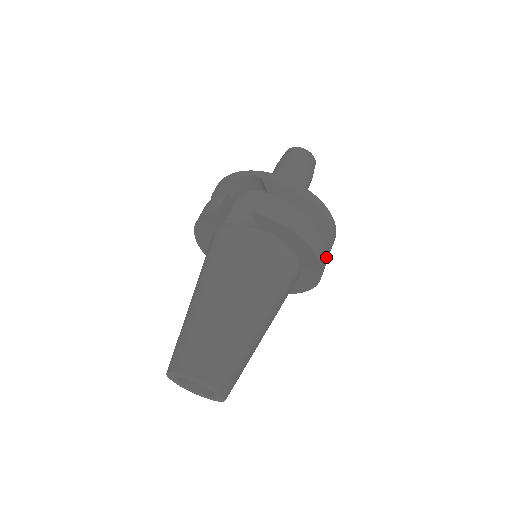
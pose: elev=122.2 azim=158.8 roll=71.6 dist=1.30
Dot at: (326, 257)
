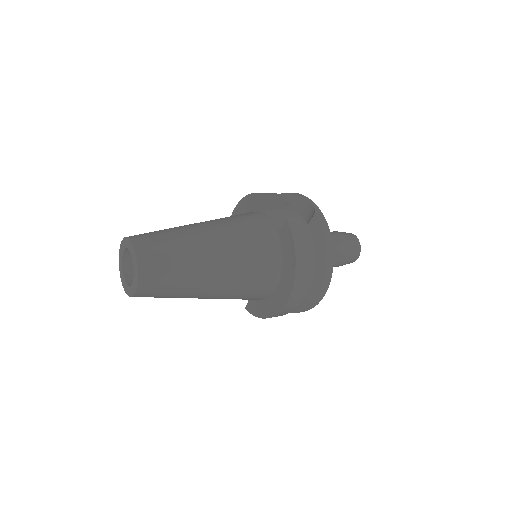
Dot at: (295, 305)
